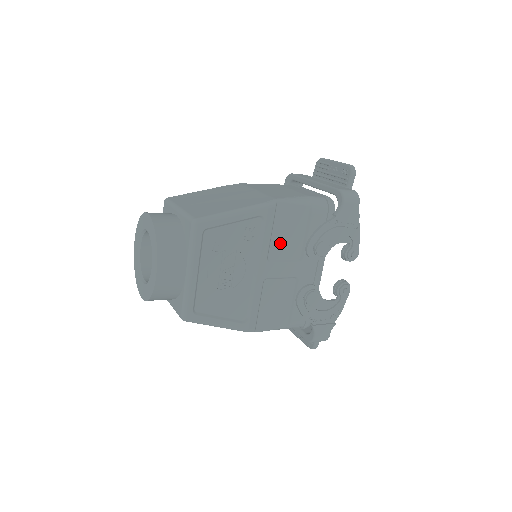
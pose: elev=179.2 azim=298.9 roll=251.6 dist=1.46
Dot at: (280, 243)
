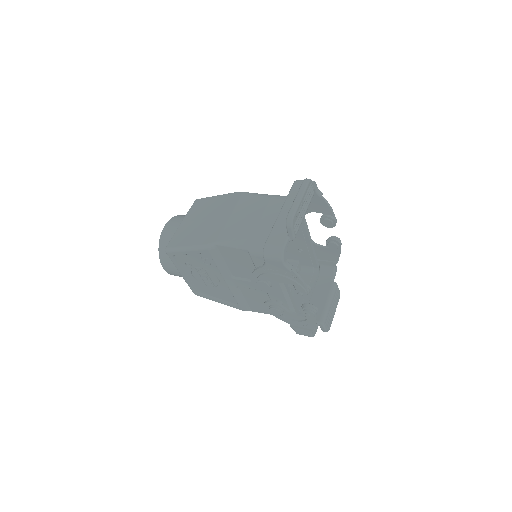
Dot at: (237, 268)
